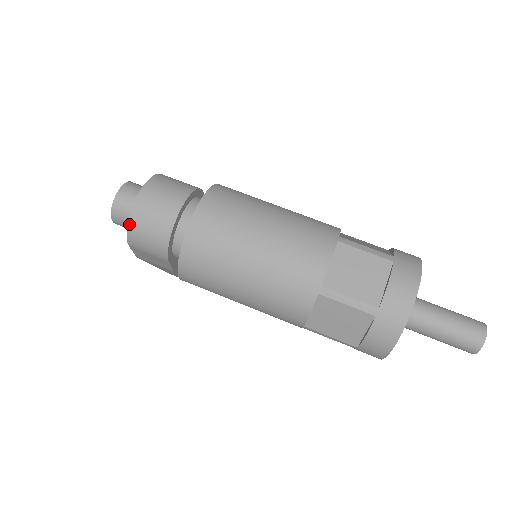
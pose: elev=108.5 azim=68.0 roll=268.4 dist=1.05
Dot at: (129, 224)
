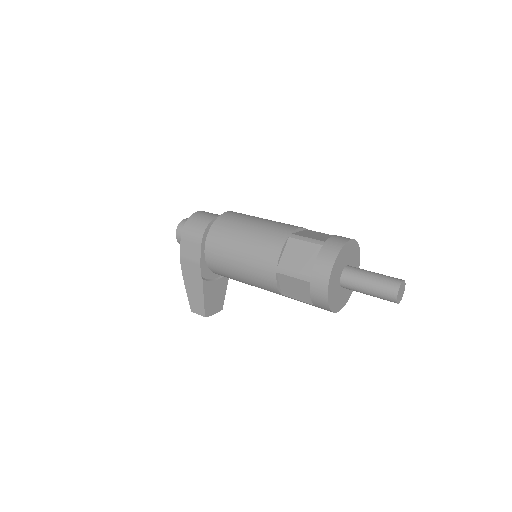
Dot at: (188, 220)
